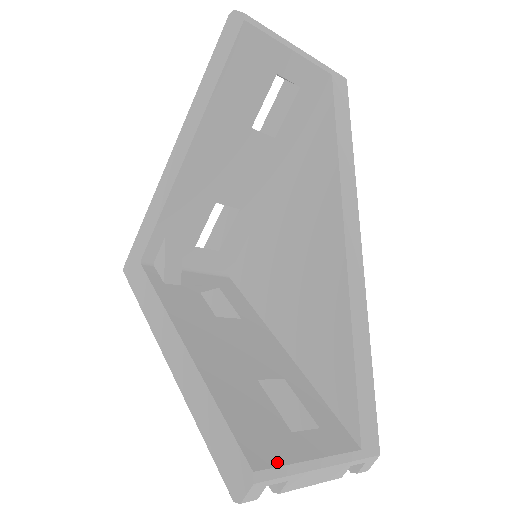
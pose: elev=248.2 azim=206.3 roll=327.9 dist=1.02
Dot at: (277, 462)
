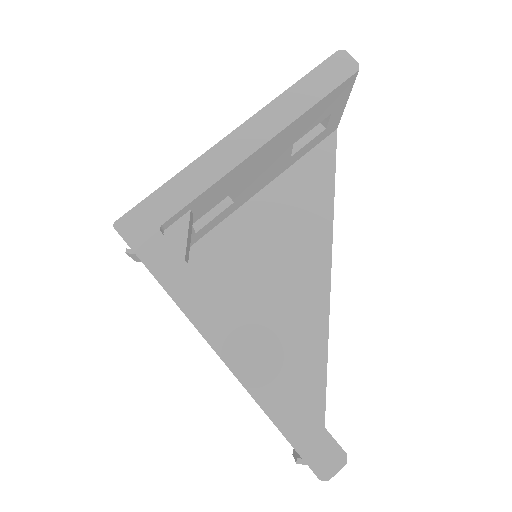
Dot at: occluded
